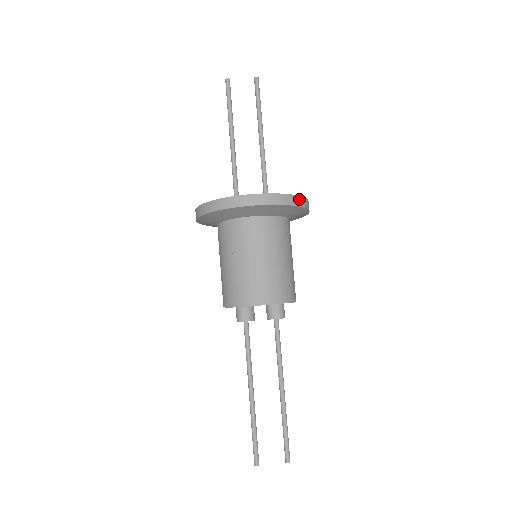
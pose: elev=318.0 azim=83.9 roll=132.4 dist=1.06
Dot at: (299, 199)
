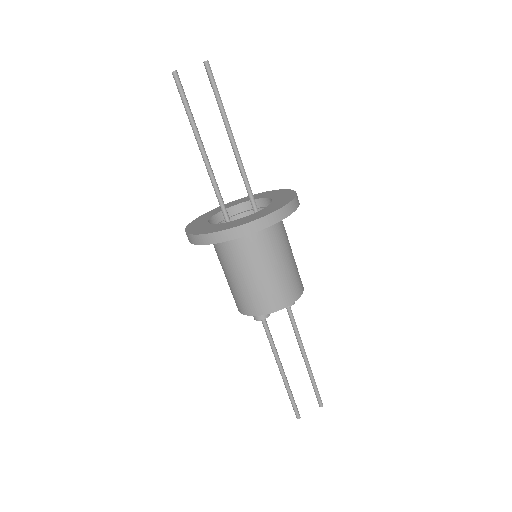
Dot at: (295, 201)
